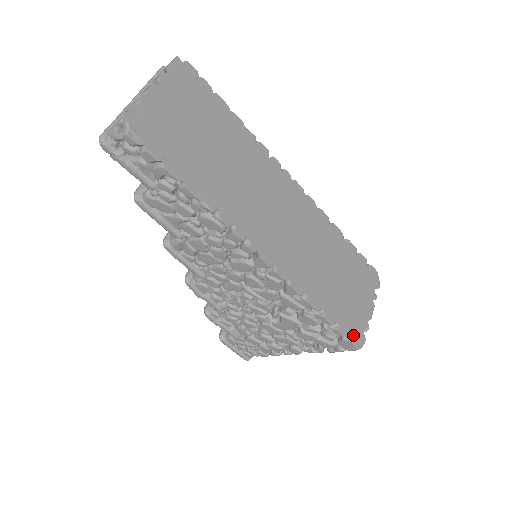
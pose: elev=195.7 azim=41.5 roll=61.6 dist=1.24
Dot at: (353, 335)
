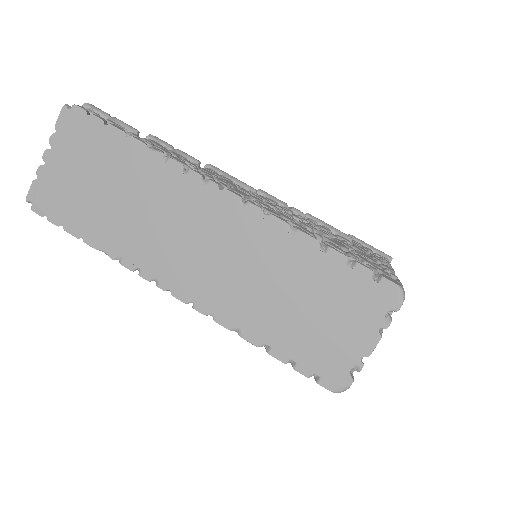
Dot at: (325, 376)
